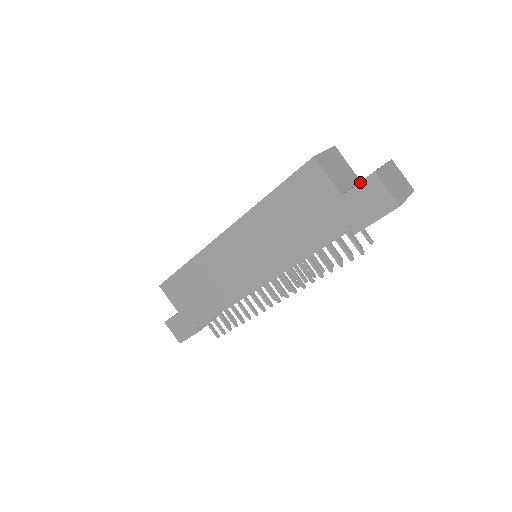
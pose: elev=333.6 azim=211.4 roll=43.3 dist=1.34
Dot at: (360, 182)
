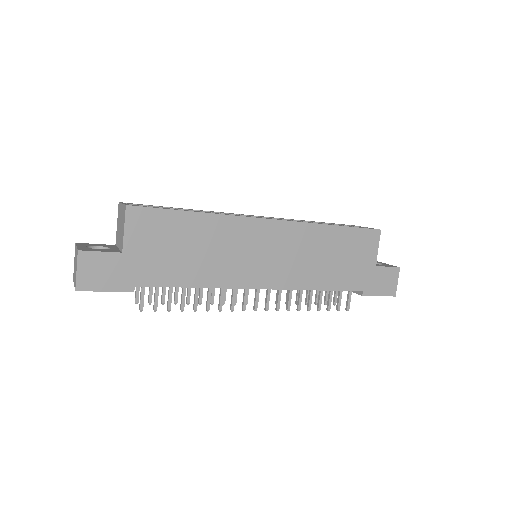
Dot at: (390, 267)
